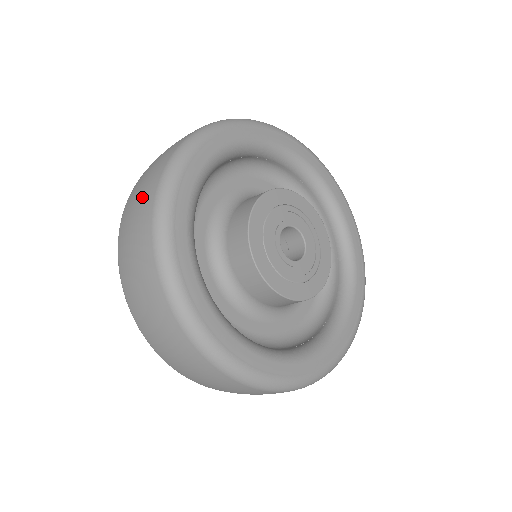
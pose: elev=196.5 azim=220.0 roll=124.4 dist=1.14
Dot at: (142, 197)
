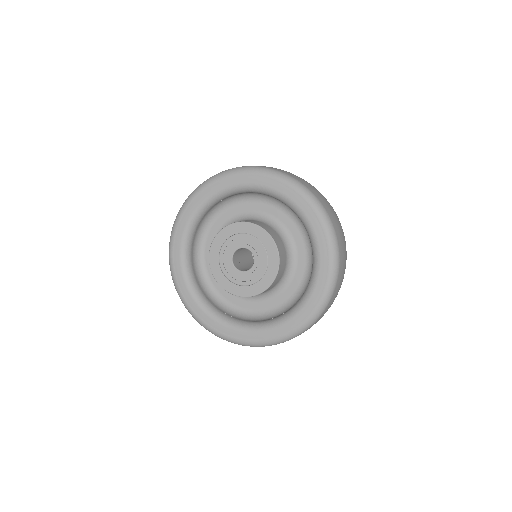
Dot at: occluded
